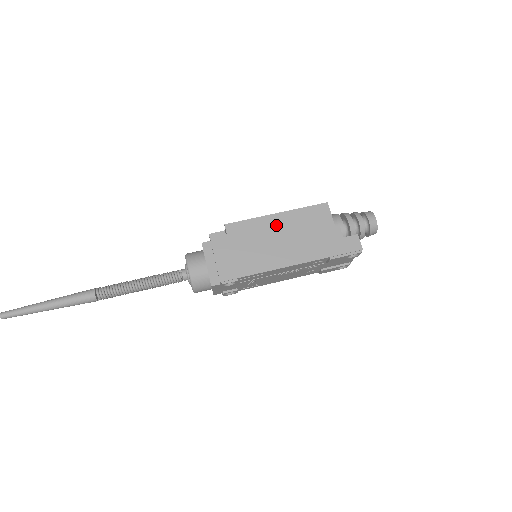
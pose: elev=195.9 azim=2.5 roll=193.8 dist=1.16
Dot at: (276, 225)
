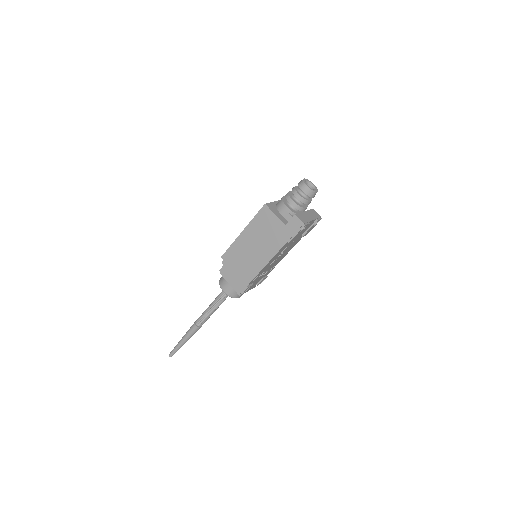
Dot at: (246, 240)
